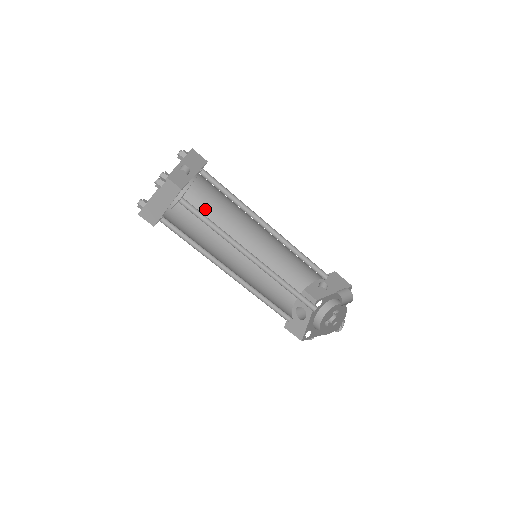
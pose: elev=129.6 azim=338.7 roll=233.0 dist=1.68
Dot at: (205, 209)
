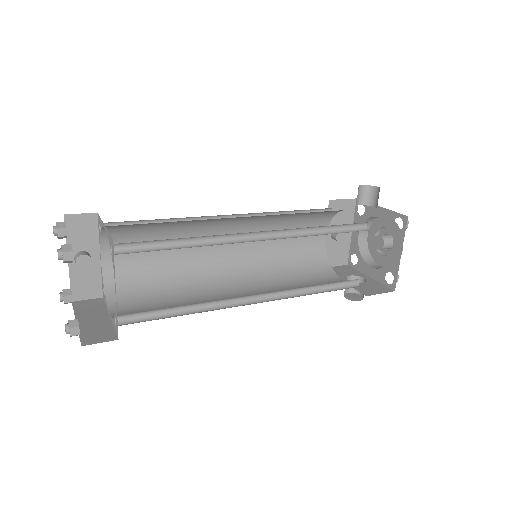
Dot at: (151, 282)
